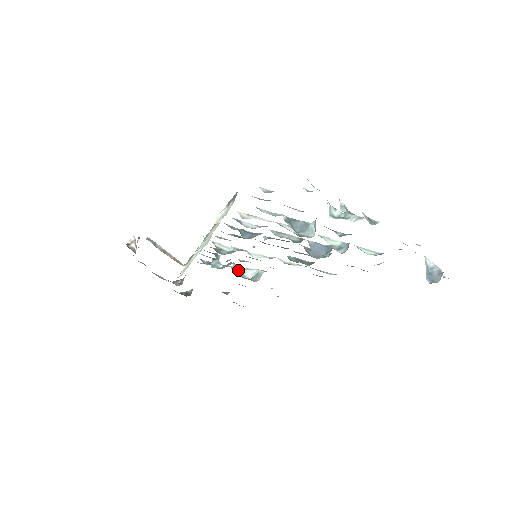
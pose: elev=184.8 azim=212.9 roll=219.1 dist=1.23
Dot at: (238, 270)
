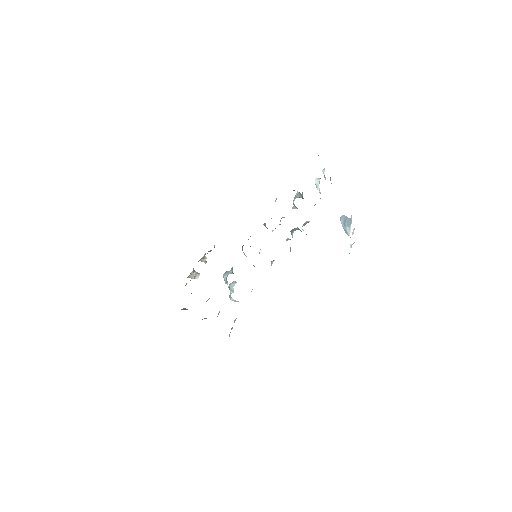
Dot at: (231, 292)
